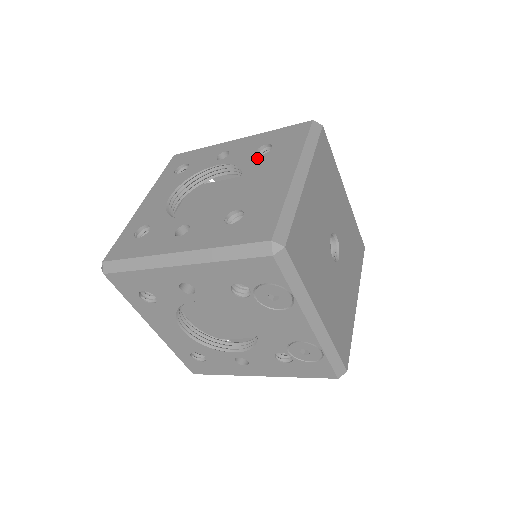
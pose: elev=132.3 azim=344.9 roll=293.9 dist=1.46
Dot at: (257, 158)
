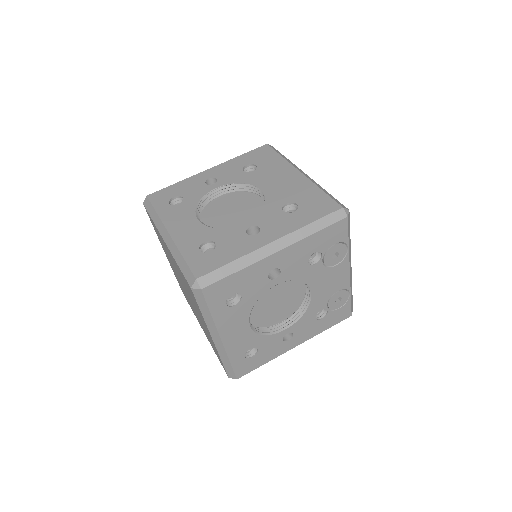
Dot at: (252, 174)
